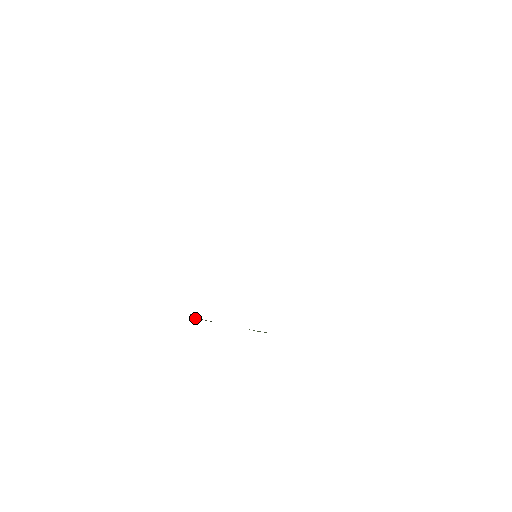
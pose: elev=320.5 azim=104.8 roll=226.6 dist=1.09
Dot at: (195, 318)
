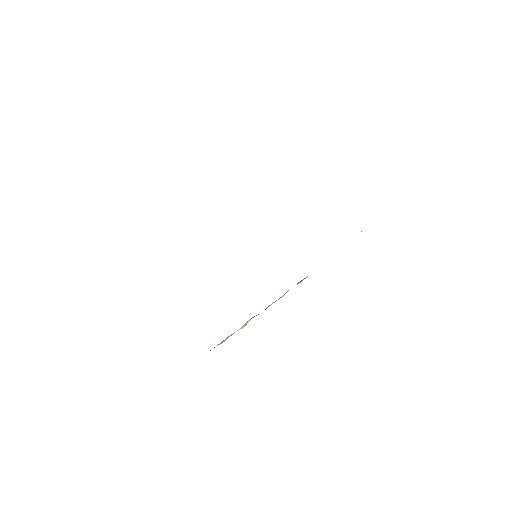
Dot at: occluded
